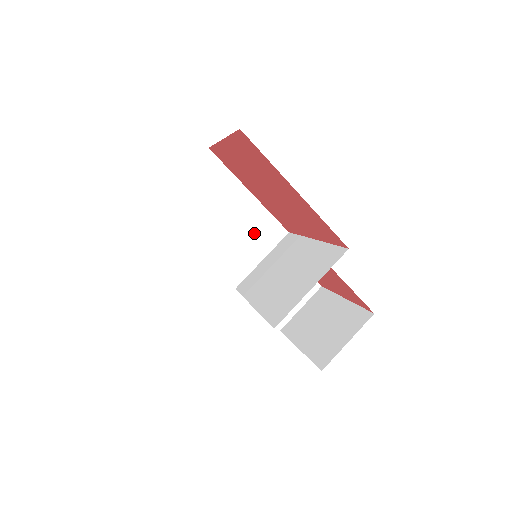
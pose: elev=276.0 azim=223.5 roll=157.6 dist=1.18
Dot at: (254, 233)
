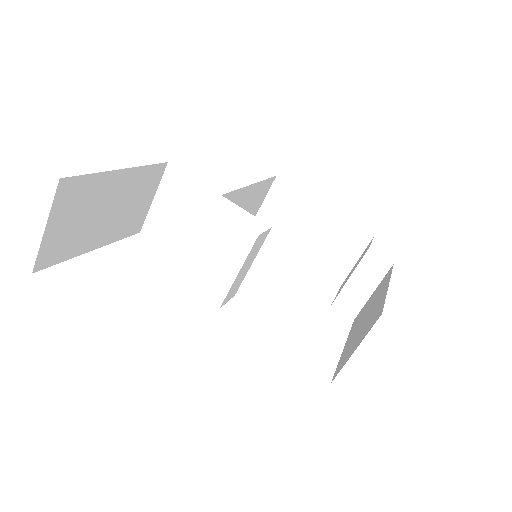
Dot at: (236, 236)
